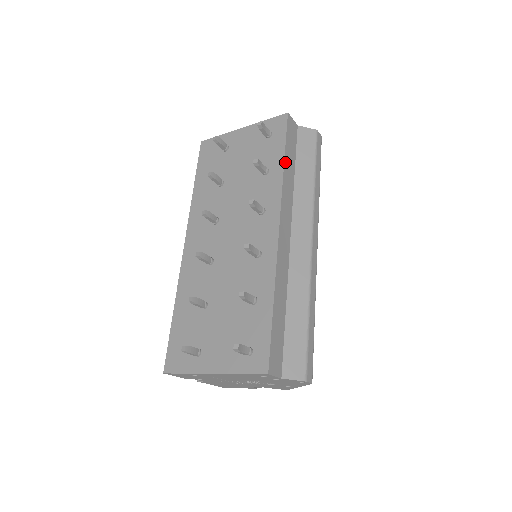
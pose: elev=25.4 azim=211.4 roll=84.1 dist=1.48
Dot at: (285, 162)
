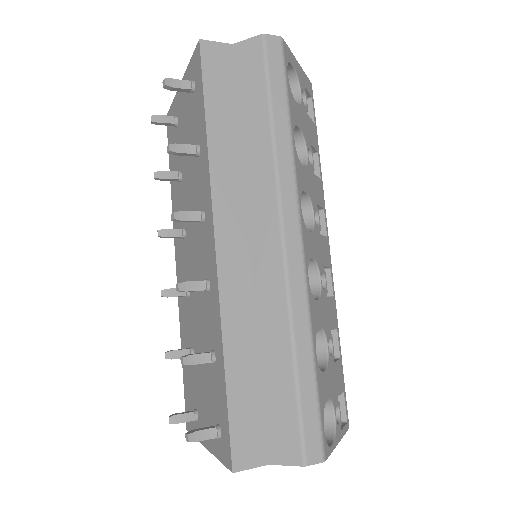
Dot at: (209, 128)
